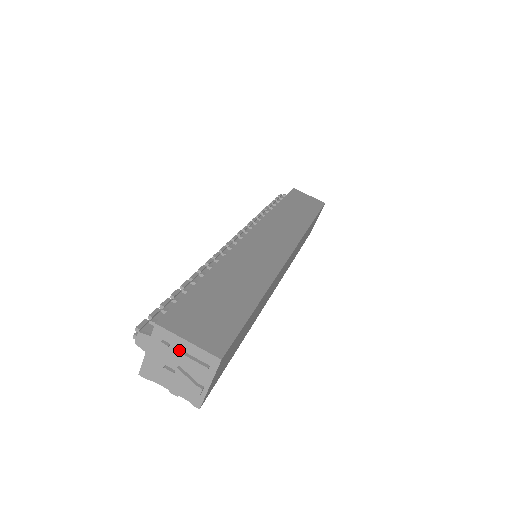
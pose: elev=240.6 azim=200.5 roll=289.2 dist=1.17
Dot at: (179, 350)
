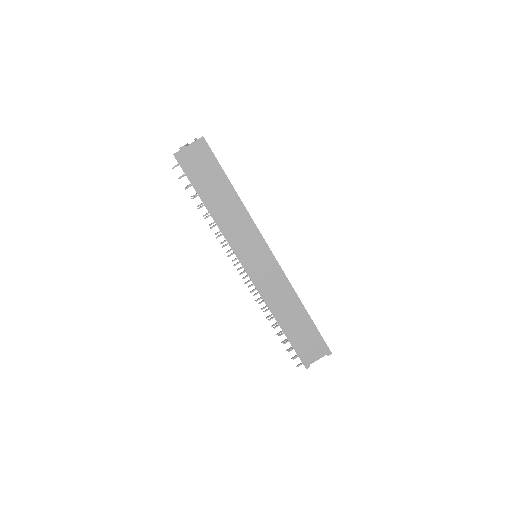
Dot at: occluded
